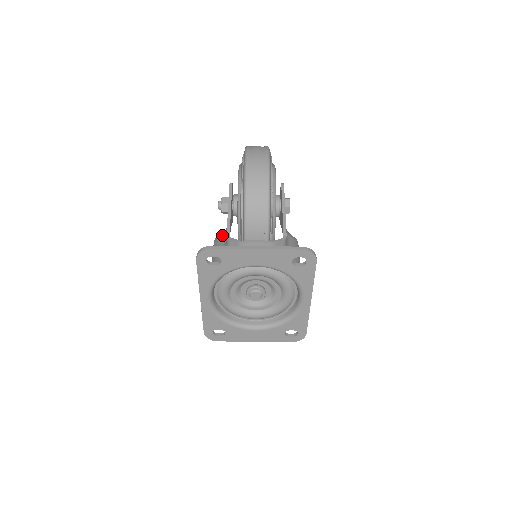
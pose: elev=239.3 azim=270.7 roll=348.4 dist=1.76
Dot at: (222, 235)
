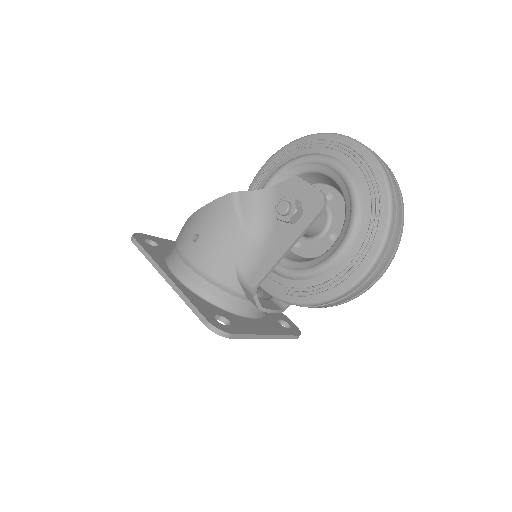
Dot at: (249, 235)
